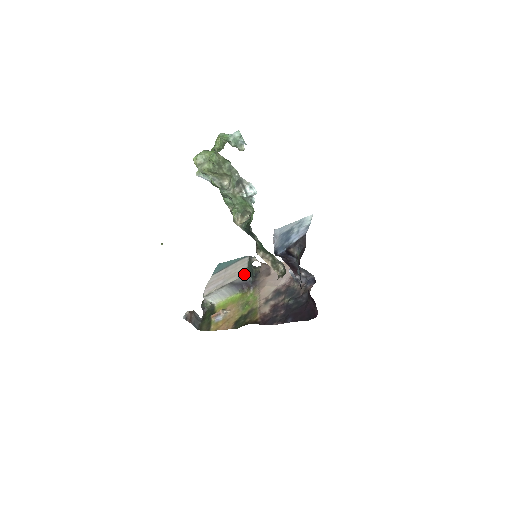
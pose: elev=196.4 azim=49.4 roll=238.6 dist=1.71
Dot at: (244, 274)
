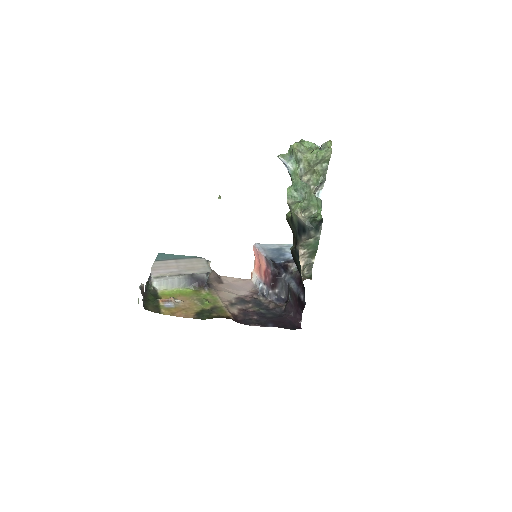
Dot at: (209, 271)
